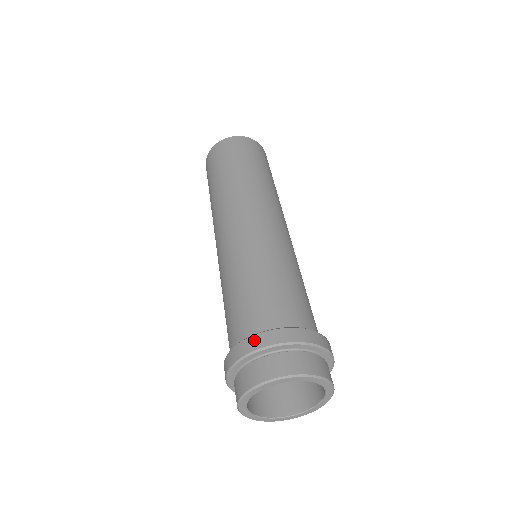
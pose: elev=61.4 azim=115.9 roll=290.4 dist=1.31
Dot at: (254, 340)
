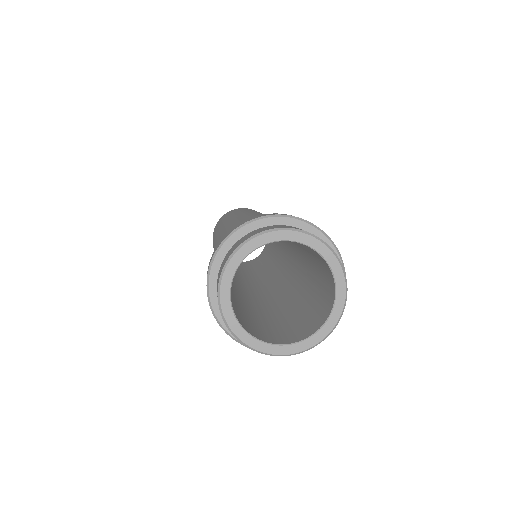
Dot at: occluded
